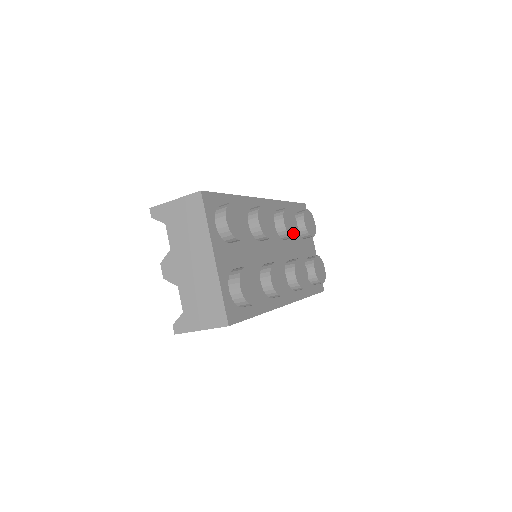
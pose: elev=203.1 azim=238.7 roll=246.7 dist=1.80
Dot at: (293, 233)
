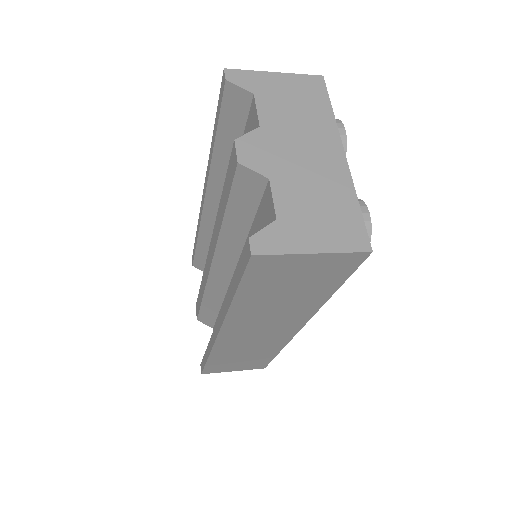
Dot at: occluded
